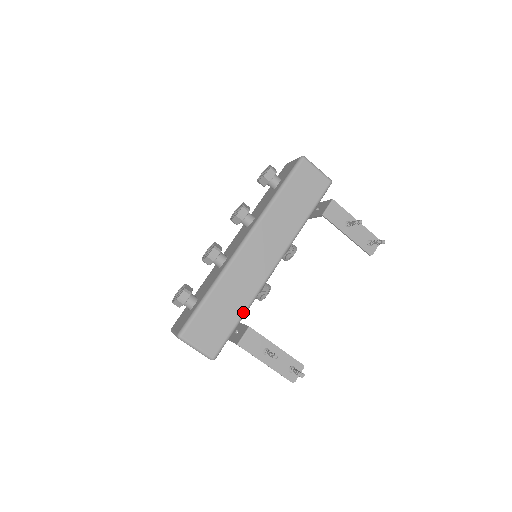
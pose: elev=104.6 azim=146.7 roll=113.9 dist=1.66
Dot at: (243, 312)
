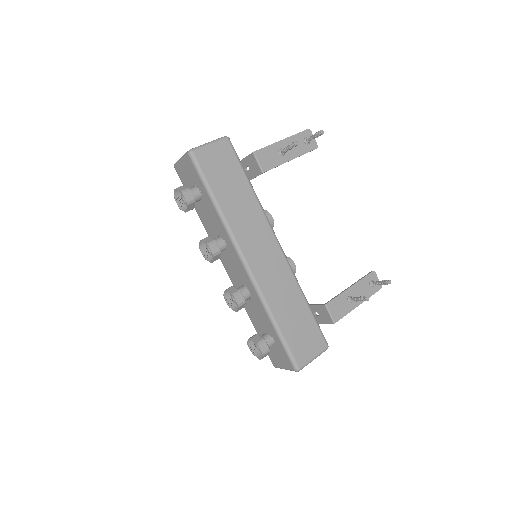
Dot at: (304, 300)
